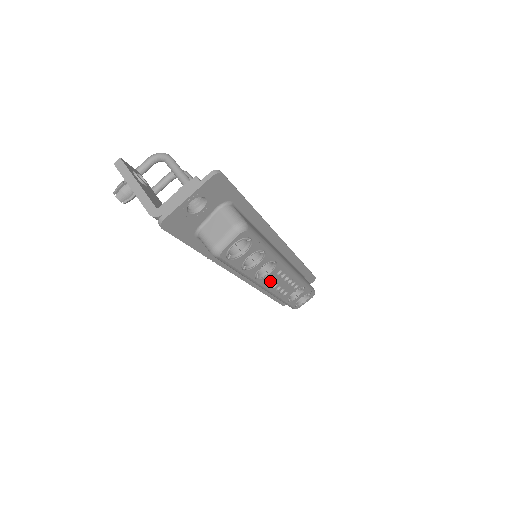
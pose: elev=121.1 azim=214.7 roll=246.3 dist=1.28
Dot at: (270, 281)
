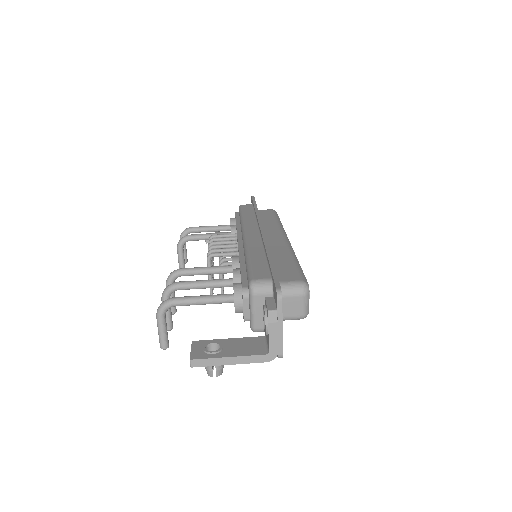
Dot at: occluded
